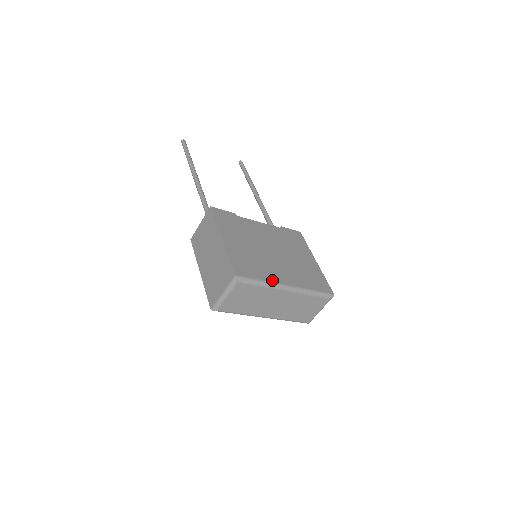
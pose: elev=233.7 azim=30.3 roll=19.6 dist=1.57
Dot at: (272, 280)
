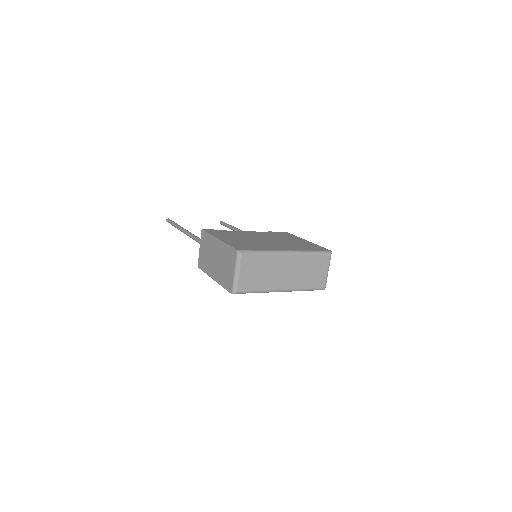
Dot at: (271, 249)
